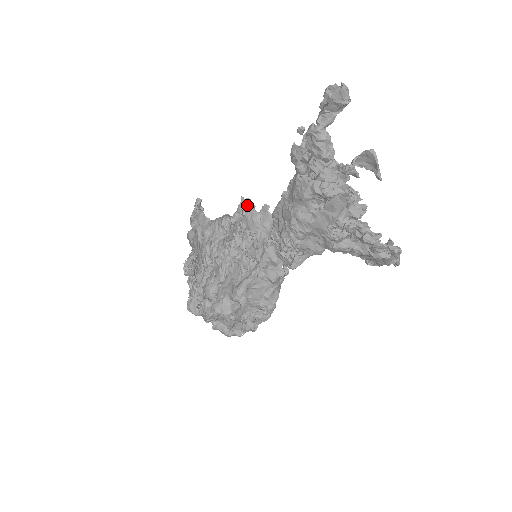
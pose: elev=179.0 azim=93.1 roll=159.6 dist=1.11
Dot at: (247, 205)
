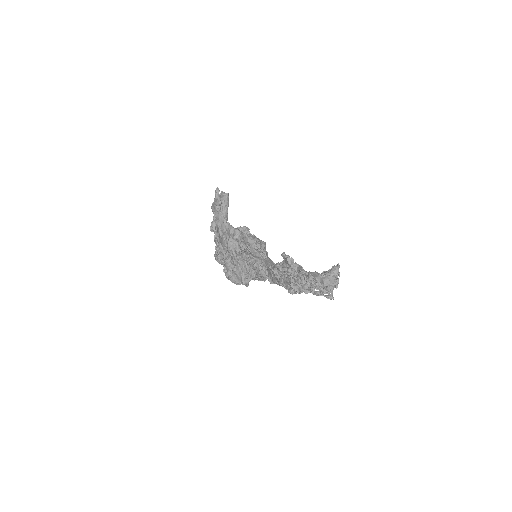
Dot at: (250, 242)
